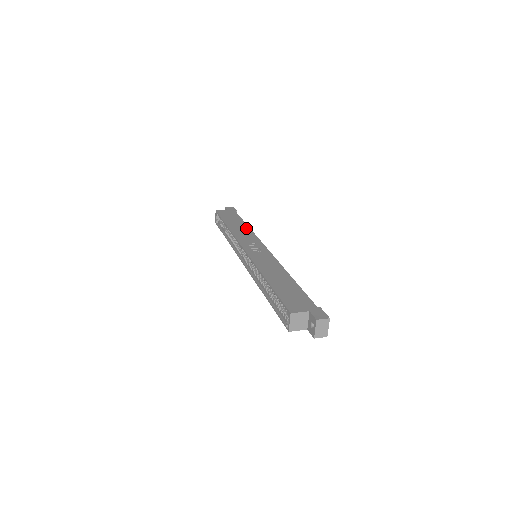
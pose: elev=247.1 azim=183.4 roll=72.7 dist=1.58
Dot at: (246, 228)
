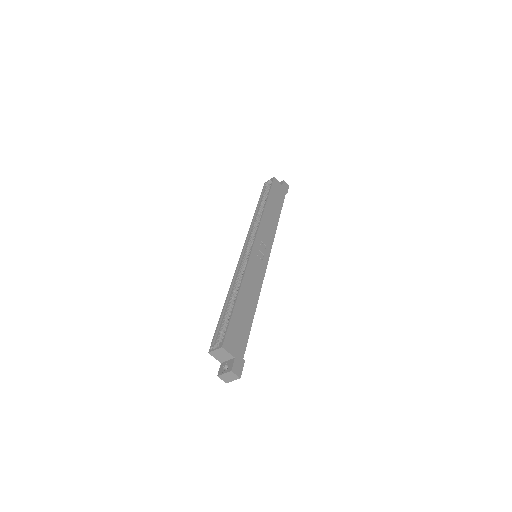
Dot at: (275, 222)
